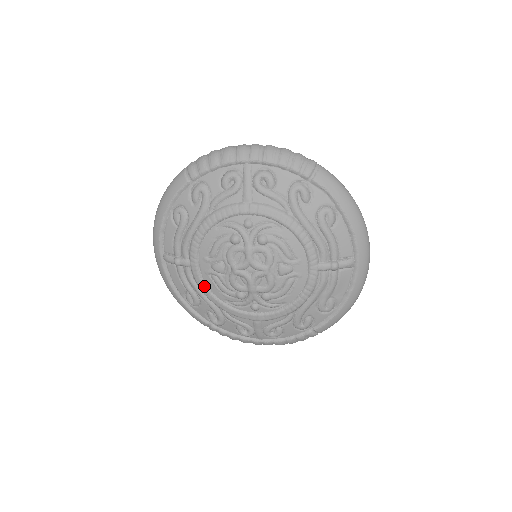
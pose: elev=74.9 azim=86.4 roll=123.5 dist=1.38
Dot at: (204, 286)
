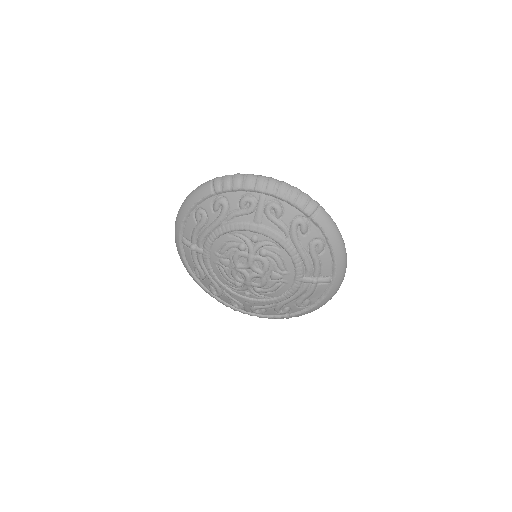
Dot at: (211, 270)
